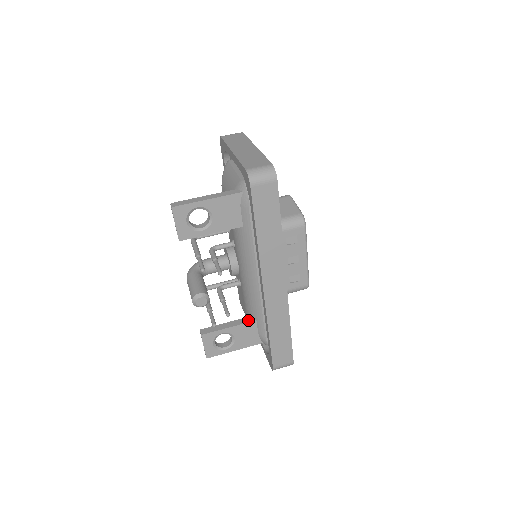
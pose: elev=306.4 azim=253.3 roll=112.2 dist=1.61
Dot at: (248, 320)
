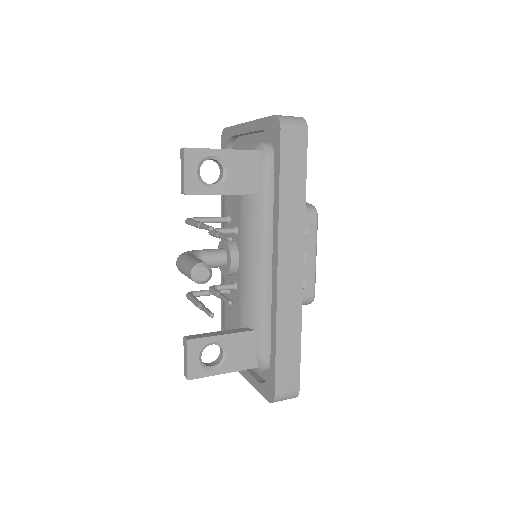
Dot at: (245, 329)
